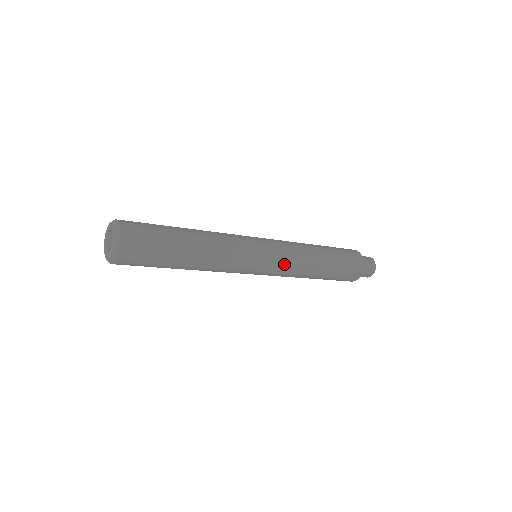
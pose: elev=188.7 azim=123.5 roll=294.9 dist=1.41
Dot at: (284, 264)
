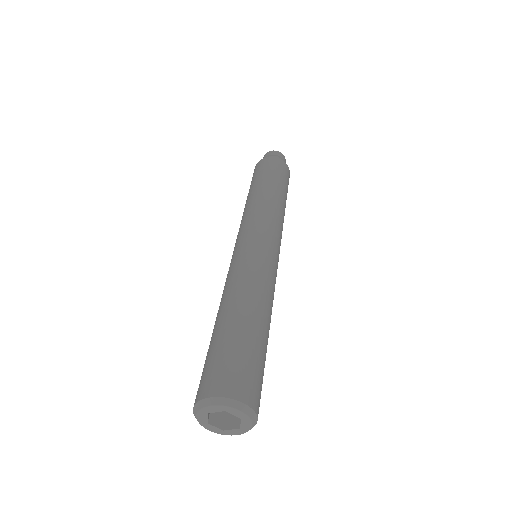
Dot at: occluded
